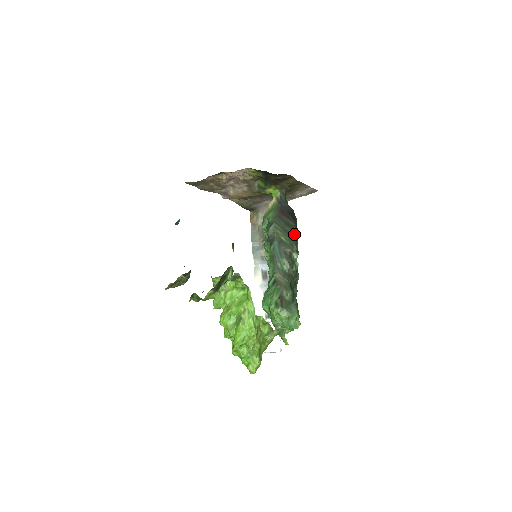
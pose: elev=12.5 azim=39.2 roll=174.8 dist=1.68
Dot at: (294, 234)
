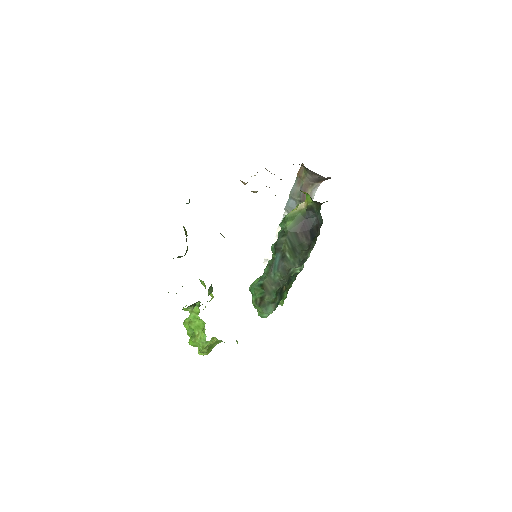
Dot at: (304, 252)
